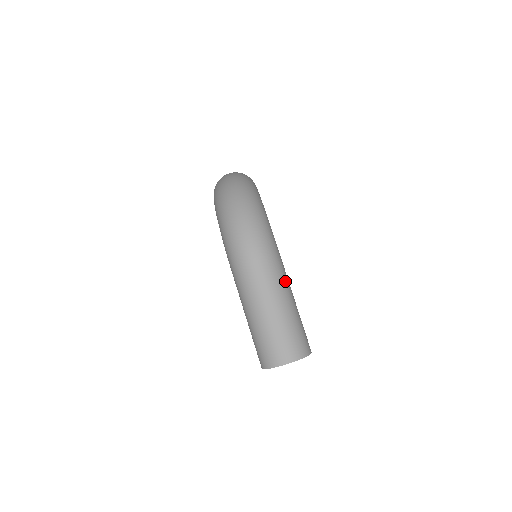
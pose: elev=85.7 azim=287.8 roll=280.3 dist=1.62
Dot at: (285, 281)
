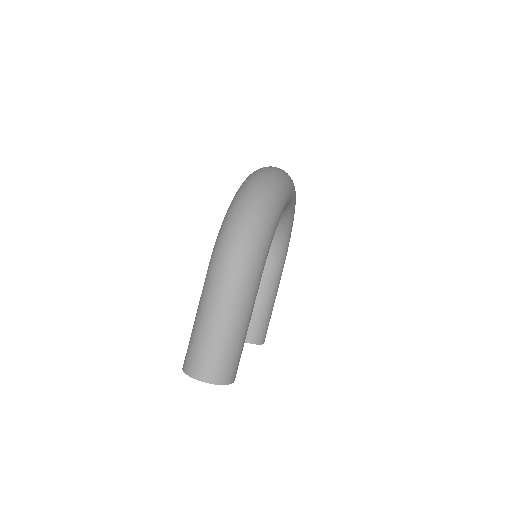
Dot at: (247, 307)
